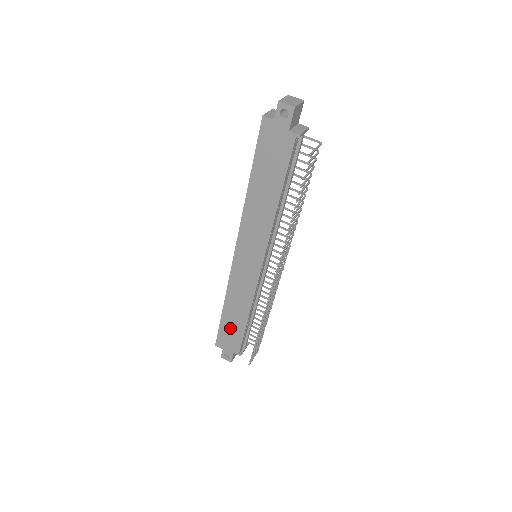
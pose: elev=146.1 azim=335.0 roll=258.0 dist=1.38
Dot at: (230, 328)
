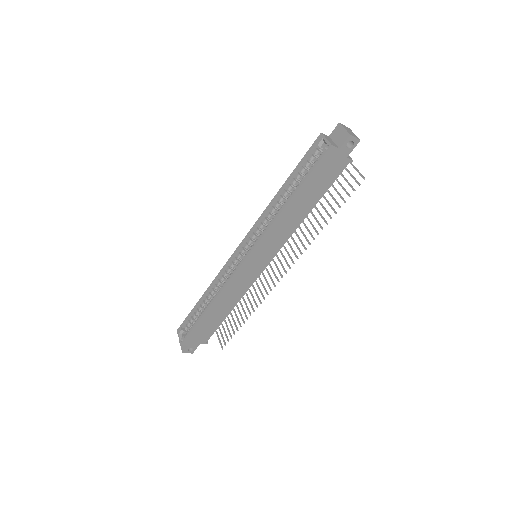
Dot at: (207, 324)
